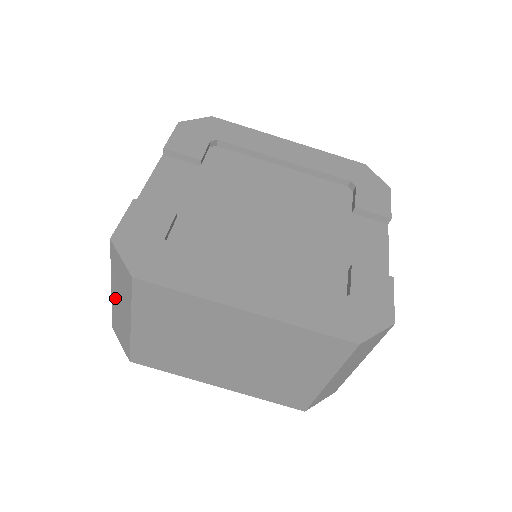
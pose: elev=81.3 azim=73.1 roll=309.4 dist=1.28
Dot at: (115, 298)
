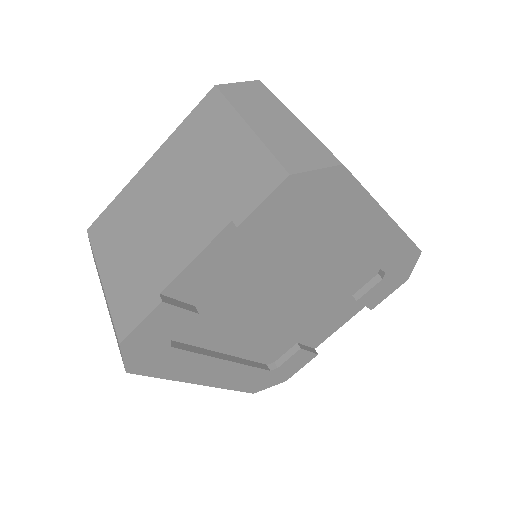
Dot at: occluded
